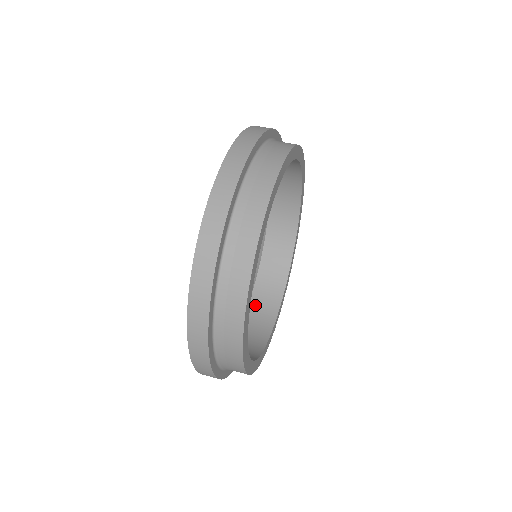
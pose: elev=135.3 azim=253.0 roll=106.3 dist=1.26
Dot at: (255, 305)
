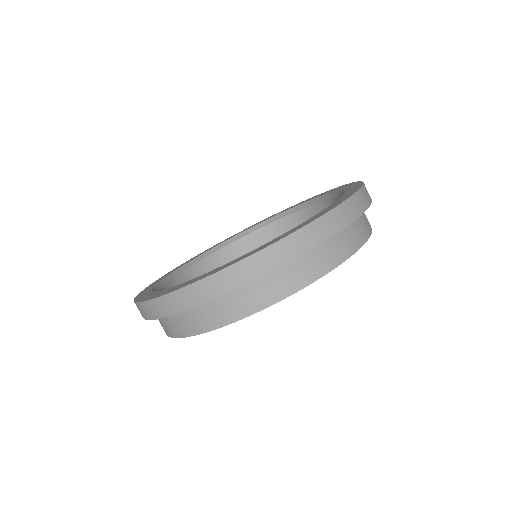
Dot at: (269, 231)
